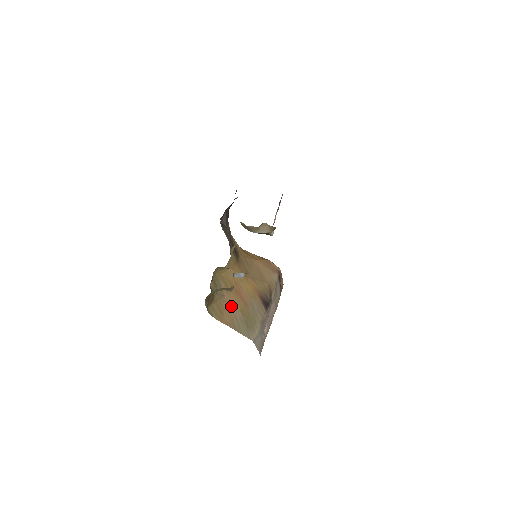
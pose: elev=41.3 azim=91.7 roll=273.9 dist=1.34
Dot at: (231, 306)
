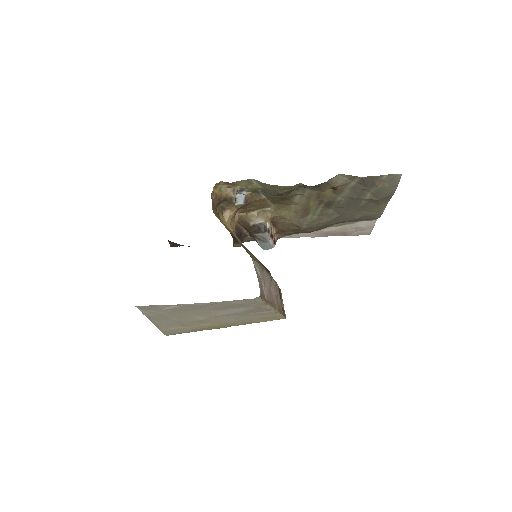
Dot at: occluded
